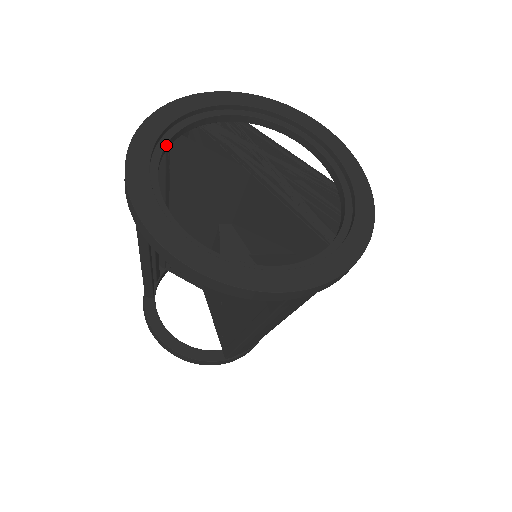
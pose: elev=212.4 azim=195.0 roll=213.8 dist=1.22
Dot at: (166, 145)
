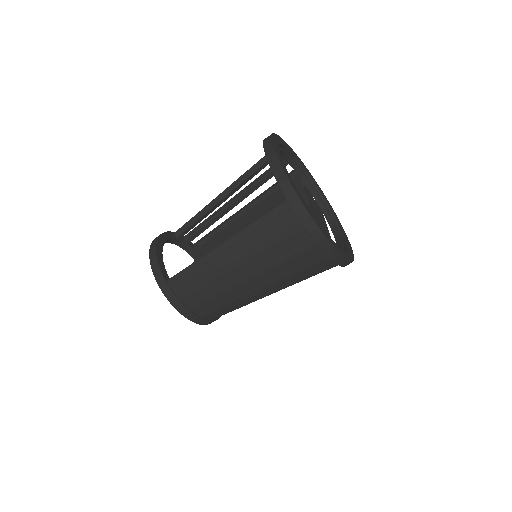
Dot at: (295, 164)
